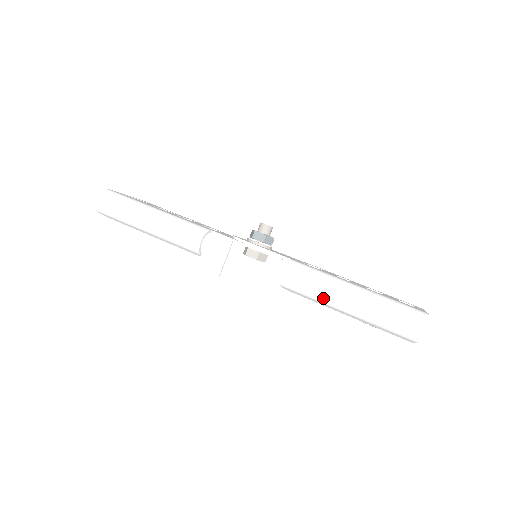
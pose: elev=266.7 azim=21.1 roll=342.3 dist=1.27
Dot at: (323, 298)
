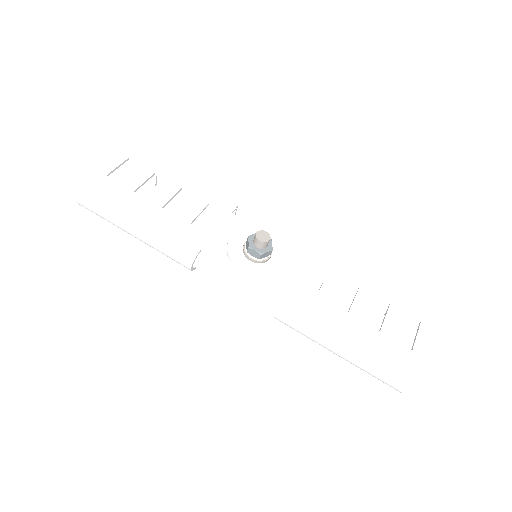
Dot at: (314, 341)
